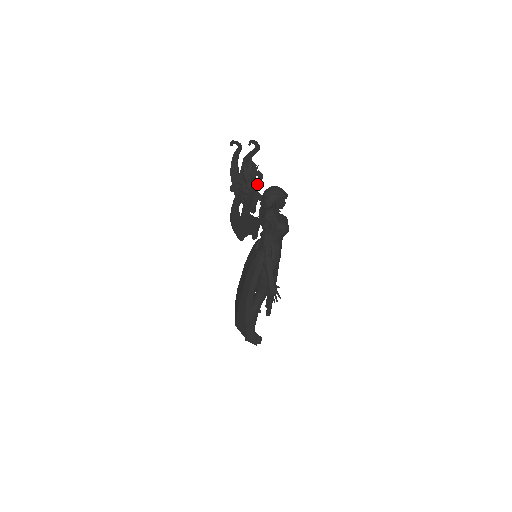
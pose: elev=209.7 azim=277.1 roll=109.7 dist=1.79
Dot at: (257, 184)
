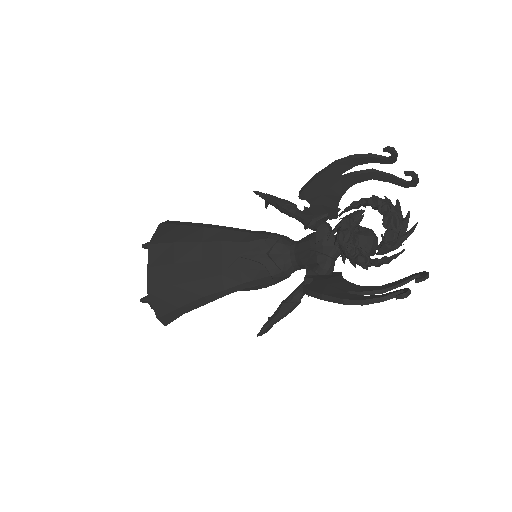
Dot at: (408, 280)
